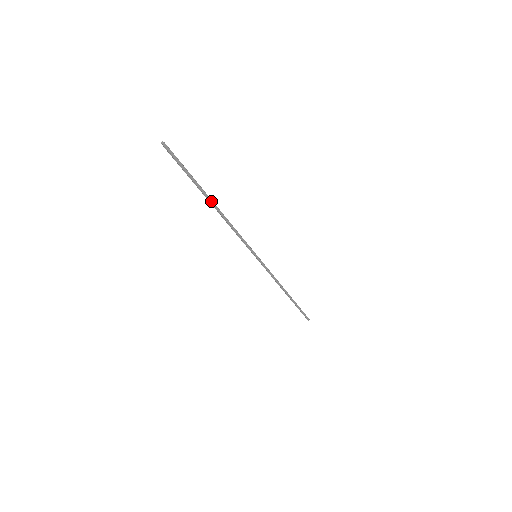
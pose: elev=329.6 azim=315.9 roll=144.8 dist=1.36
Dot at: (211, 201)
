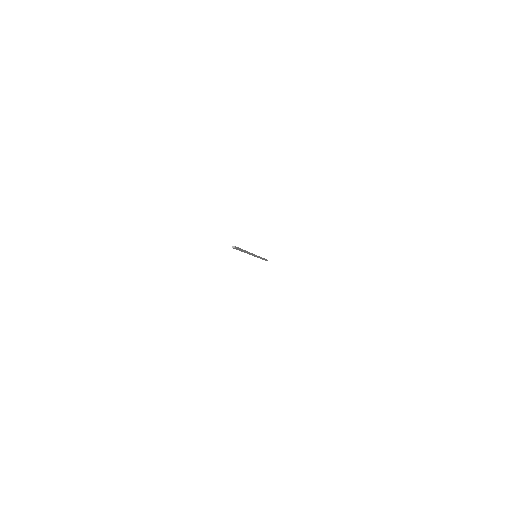
Dot at: (246, 252)
